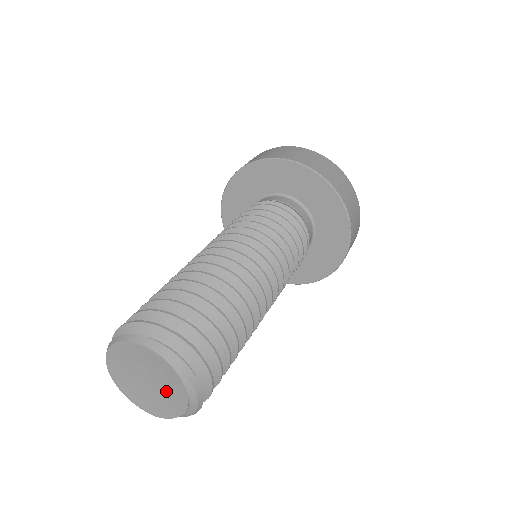
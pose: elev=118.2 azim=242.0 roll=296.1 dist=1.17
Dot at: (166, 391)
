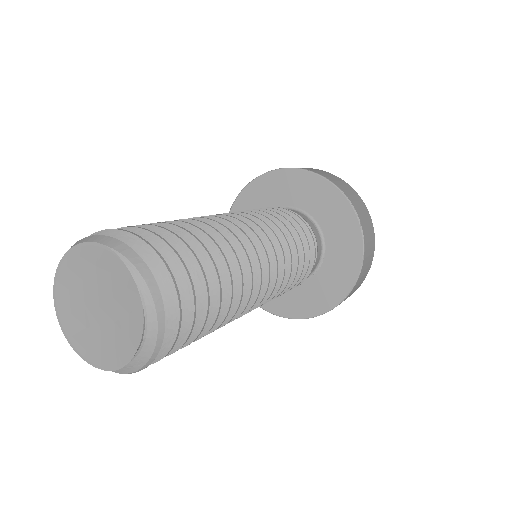
Dot at: (118, 310)
